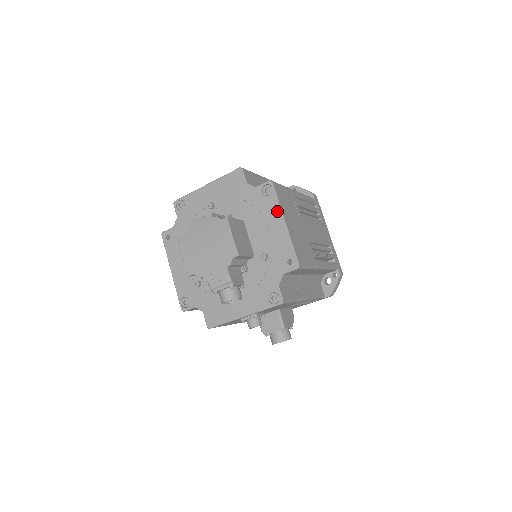
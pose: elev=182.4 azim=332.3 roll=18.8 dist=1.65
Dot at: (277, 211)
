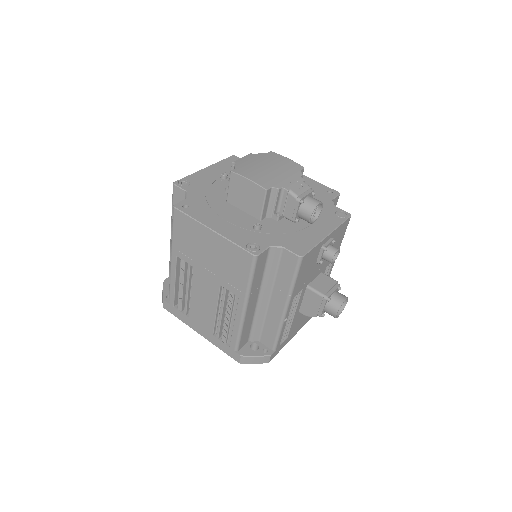
Dot at: occluded
